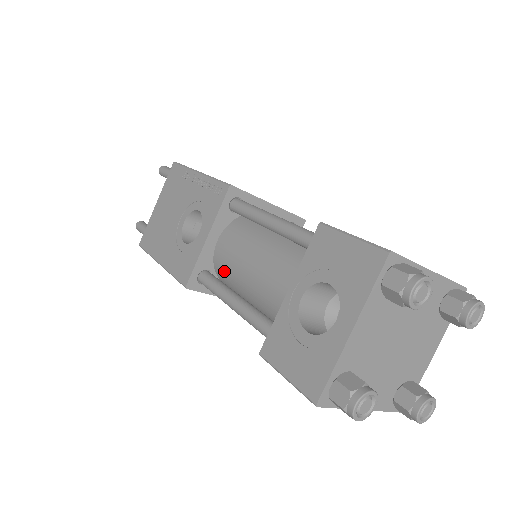
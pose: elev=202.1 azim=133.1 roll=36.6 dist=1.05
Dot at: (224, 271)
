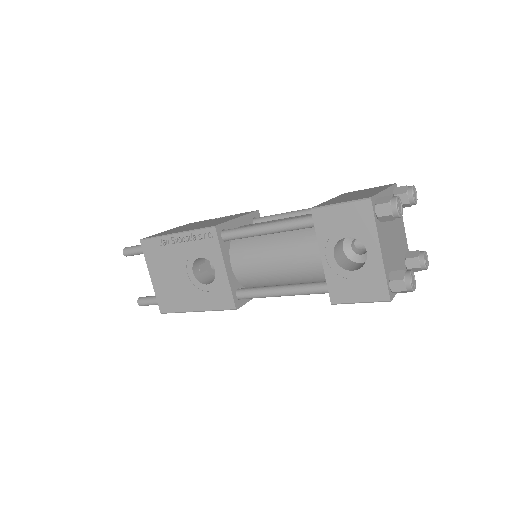
Dot at: (252, 280)
